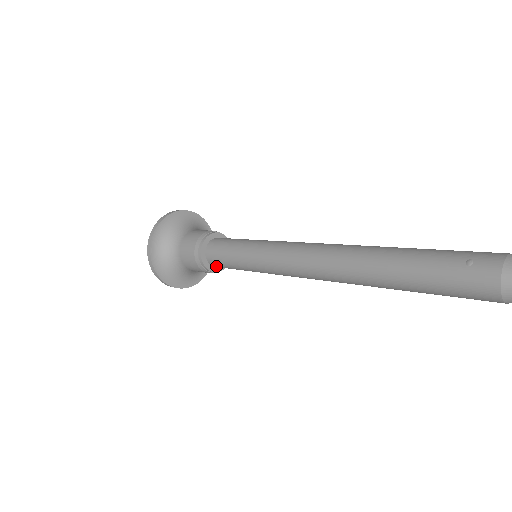
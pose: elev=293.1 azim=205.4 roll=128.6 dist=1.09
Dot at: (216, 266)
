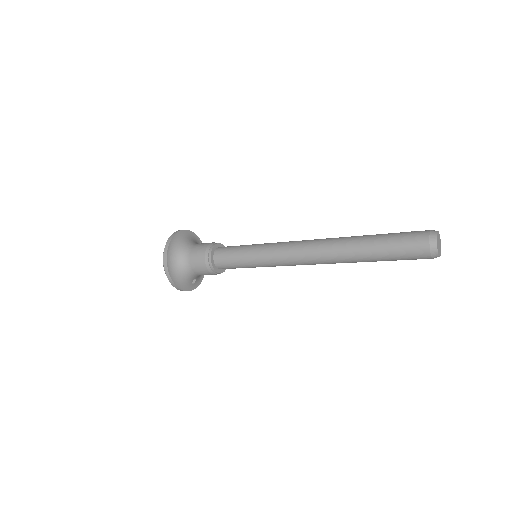
Dot at: (218, 262)
